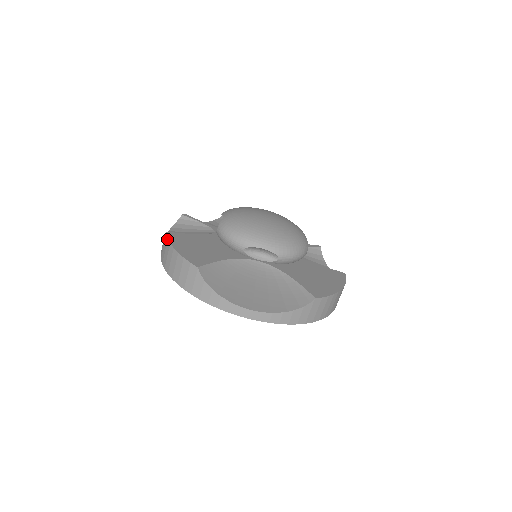
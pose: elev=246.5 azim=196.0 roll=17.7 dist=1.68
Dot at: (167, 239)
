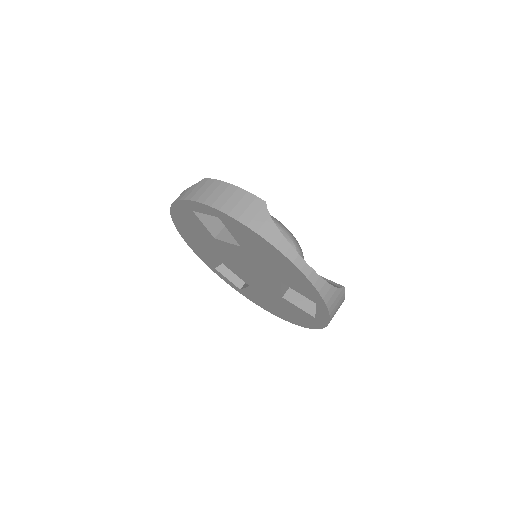
Dot at: (214, 179)
